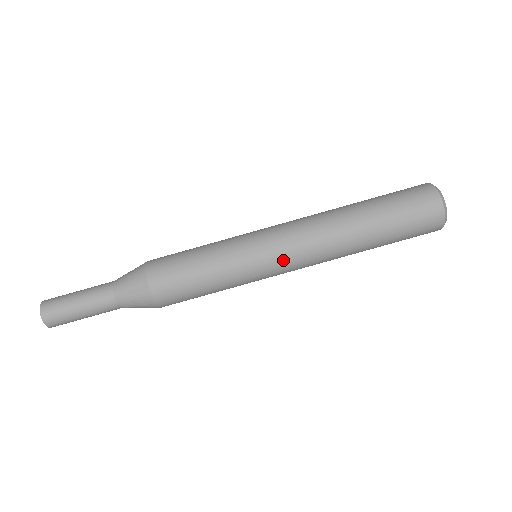
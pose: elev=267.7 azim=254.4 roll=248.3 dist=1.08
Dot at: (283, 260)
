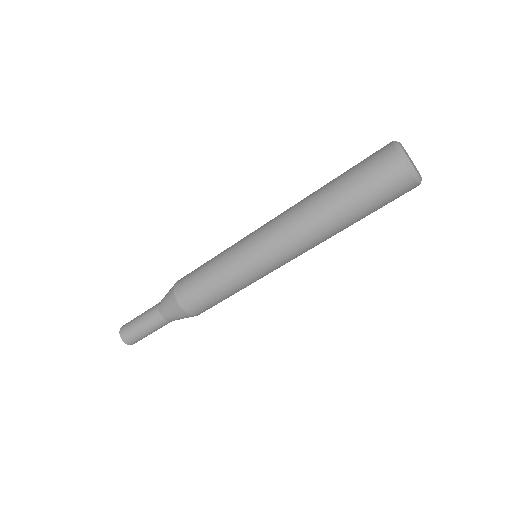
Dot at: (267, 253)
